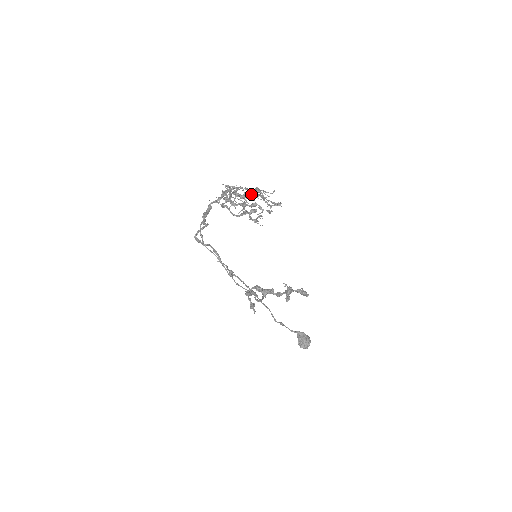
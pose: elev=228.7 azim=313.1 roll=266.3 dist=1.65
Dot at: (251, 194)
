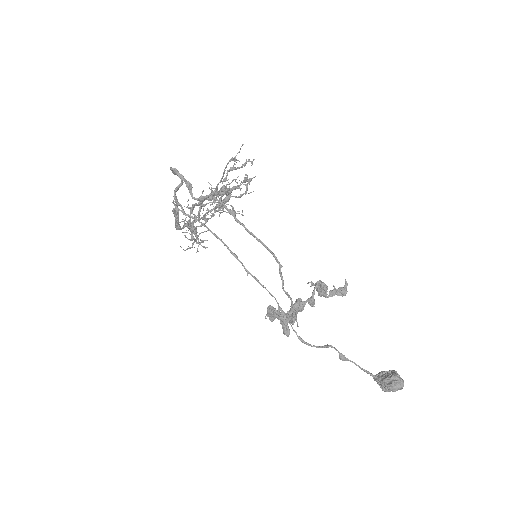
Dot at: (219, 191)
